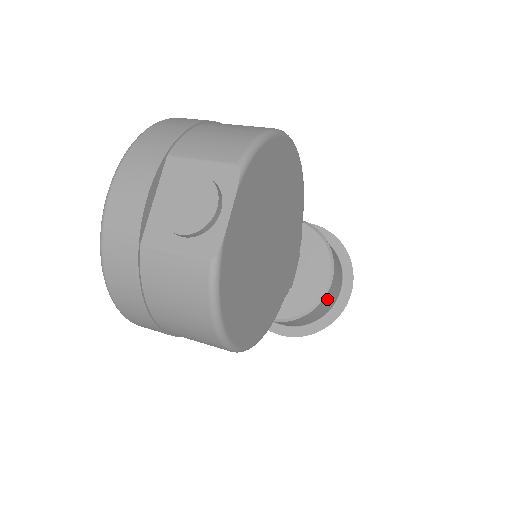
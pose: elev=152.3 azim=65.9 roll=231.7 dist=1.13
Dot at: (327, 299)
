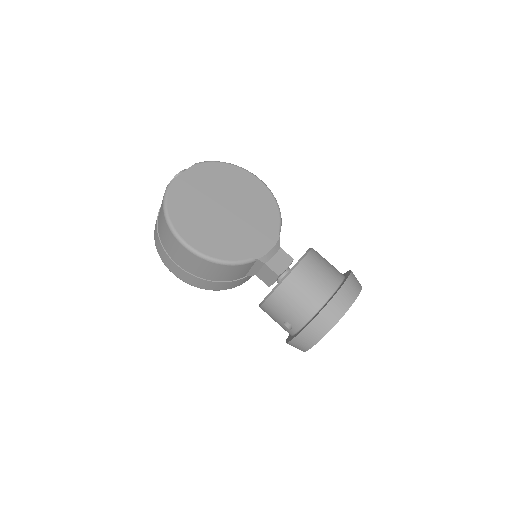
Dot at: (302, 278)
